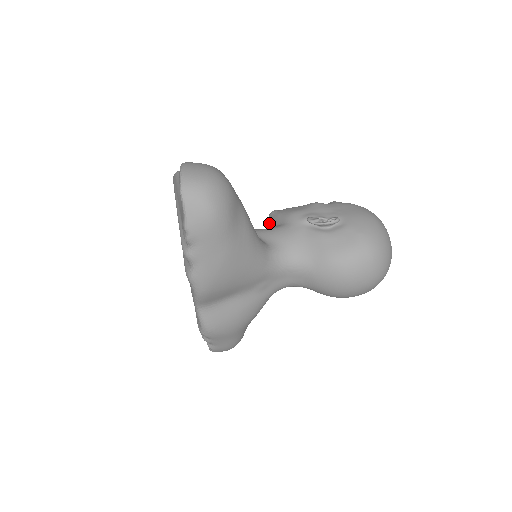
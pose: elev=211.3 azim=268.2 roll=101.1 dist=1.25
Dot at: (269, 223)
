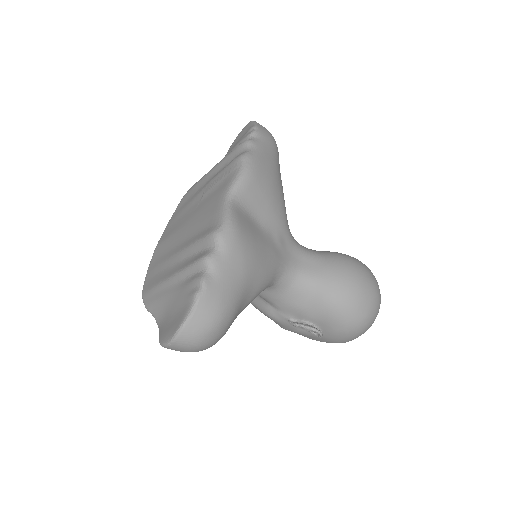
Dot at: occluded
